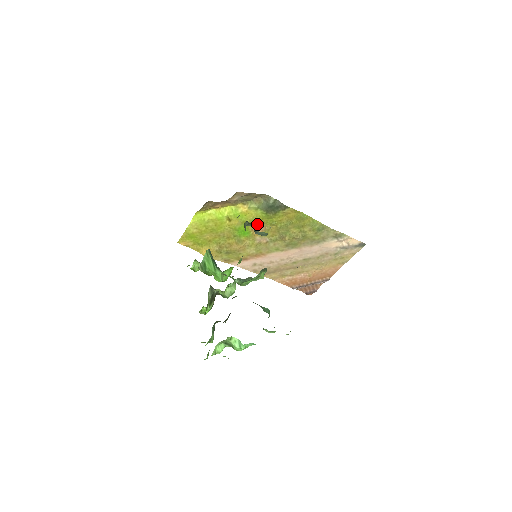
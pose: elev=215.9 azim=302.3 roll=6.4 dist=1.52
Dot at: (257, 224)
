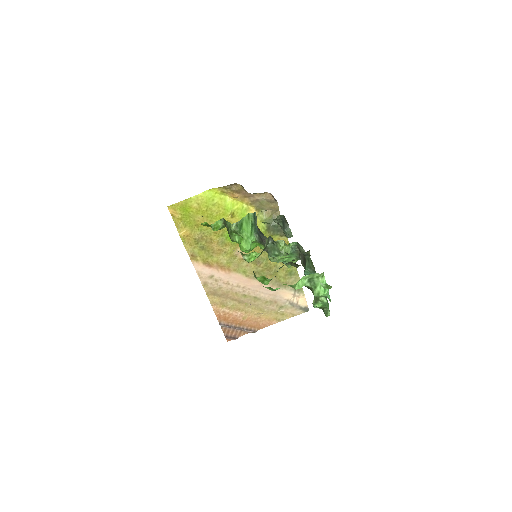
Dot at: occluded
